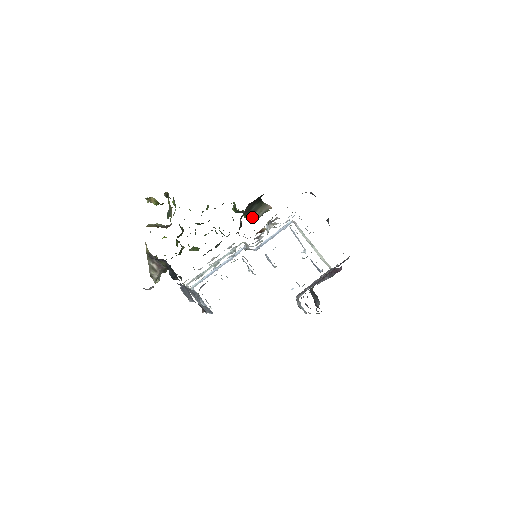
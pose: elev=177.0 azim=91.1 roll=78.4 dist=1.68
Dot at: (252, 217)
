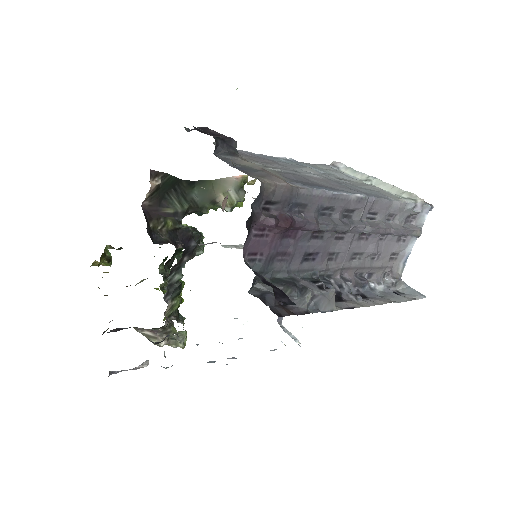
Dot at: (227, 206)
